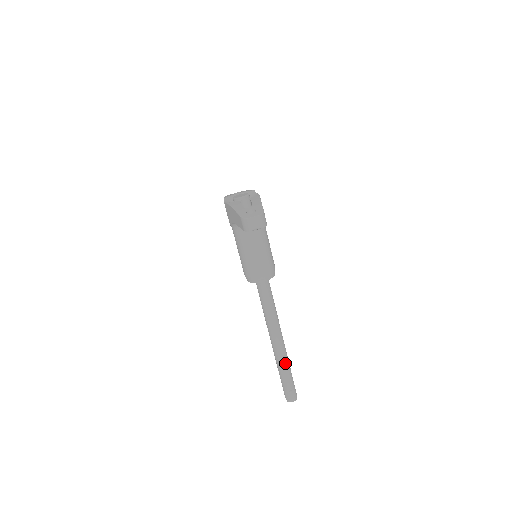
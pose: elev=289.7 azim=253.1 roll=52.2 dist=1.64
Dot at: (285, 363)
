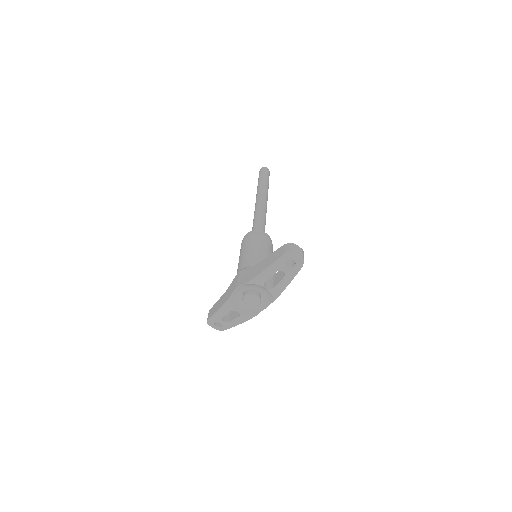
Dot at: occluded
